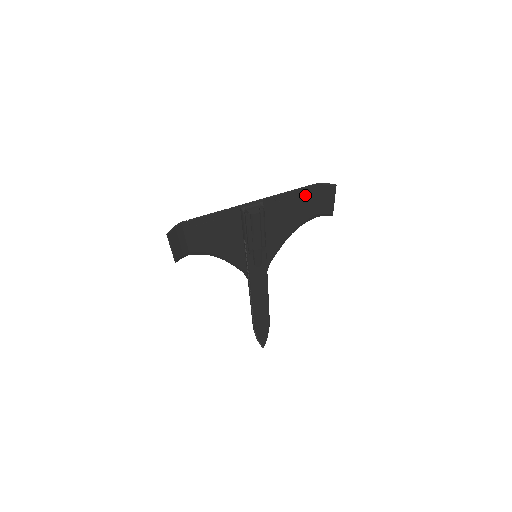
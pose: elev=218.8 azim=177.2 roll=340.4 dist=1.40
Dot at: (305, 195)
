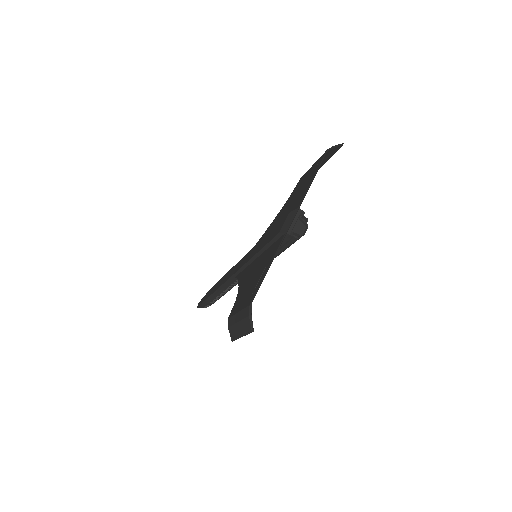
Dot at: occluded
